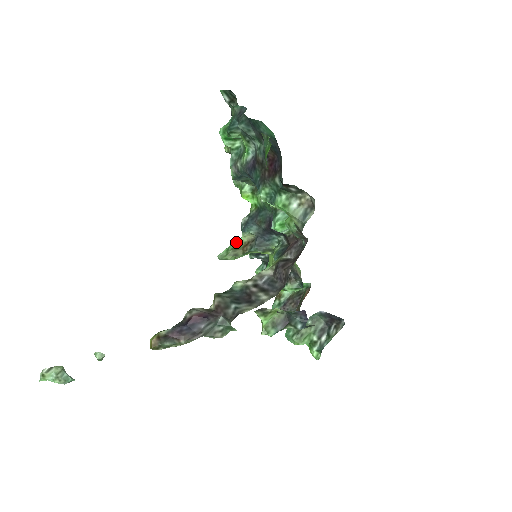
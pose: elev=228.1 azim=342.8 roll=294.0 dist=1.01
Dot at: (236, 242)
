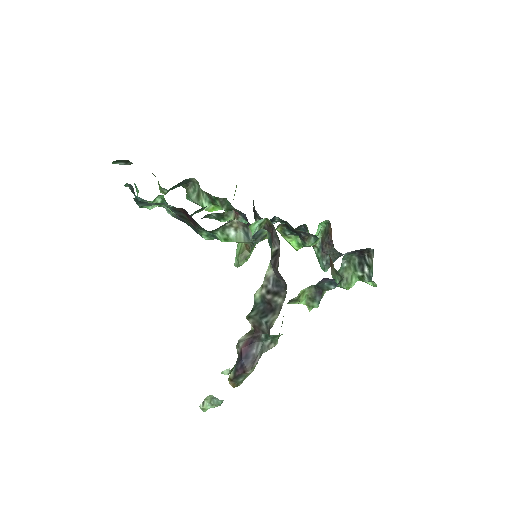
Dot at: (238, 245)
